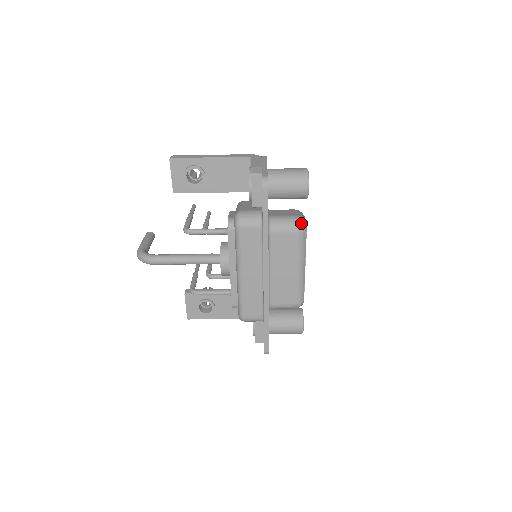
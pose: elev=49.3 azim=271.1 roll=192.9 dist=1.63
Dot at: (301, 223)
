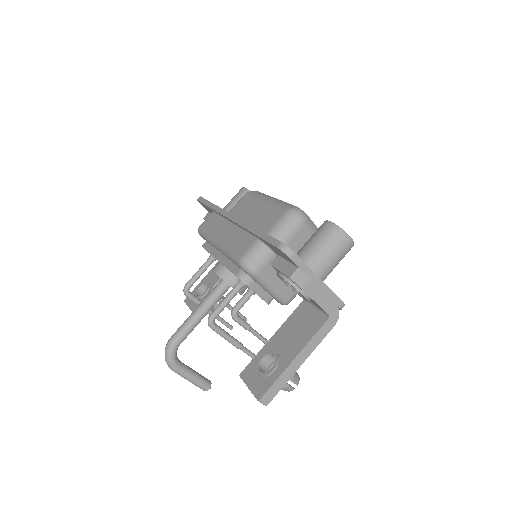
Dot at: occluded
